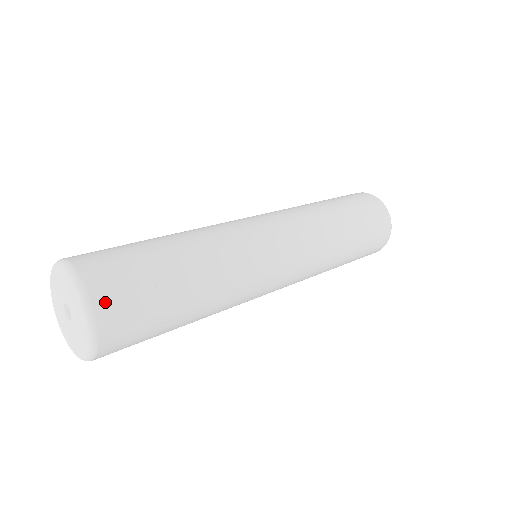
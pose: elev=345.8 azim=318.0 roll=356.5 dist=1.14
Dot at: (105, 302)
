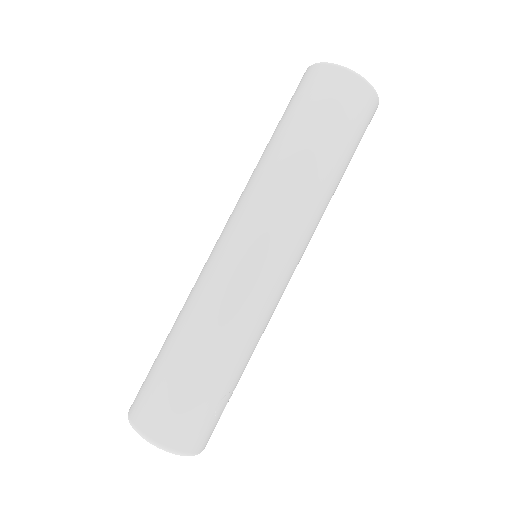
Dot at: (197, 444)
